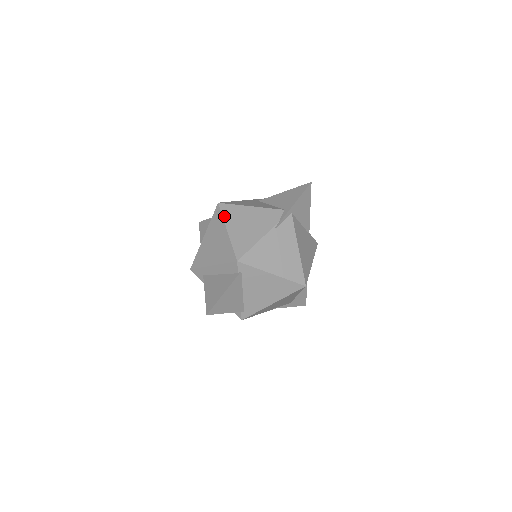
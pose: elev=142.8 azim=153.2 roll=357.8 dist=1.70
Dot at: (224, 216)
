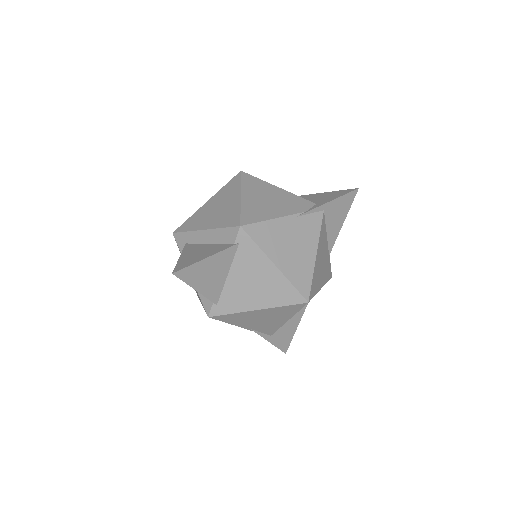
Dot at: (243, 183)
